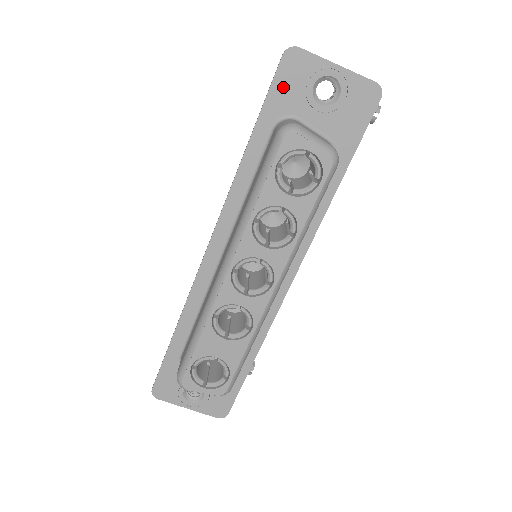
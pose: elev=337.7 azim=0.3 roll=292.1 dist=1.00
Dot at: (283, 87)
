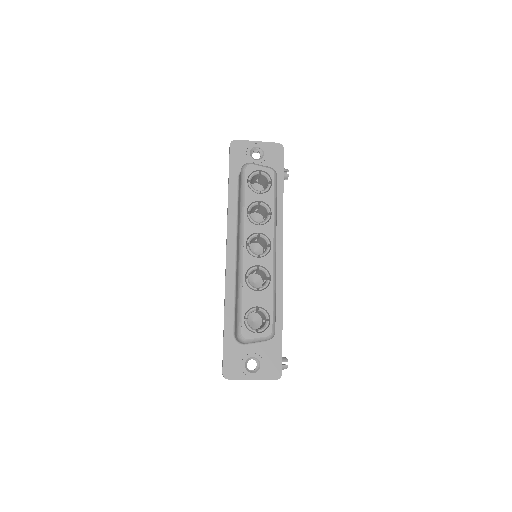
Dot at: (236, 158)
